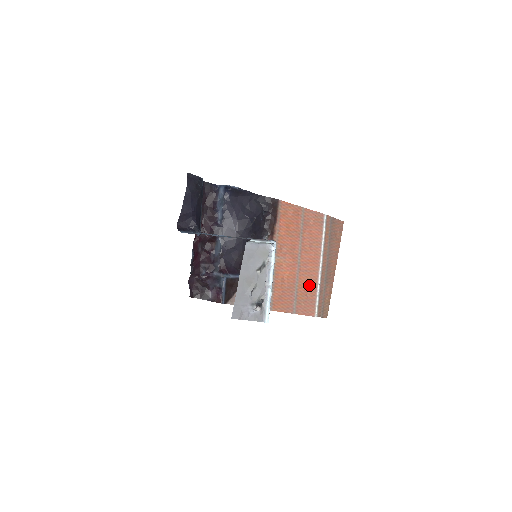
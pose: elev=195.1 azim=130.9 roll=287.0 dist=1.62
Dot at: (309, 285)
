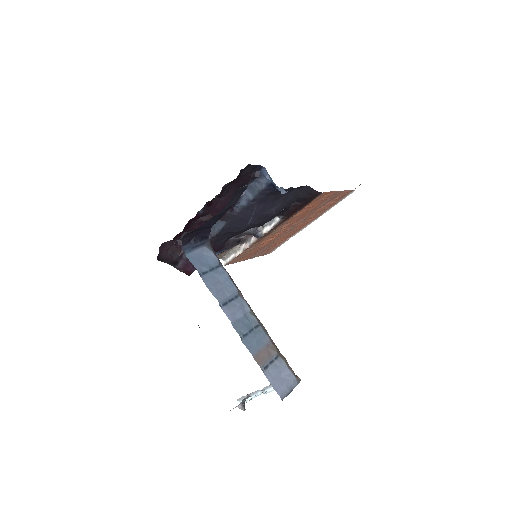
Dot at: (284, 238)
